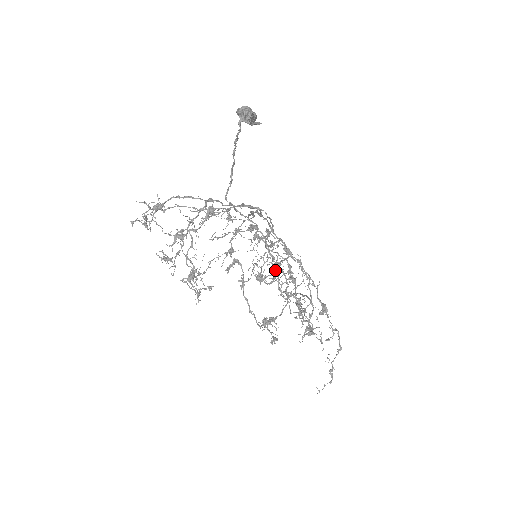
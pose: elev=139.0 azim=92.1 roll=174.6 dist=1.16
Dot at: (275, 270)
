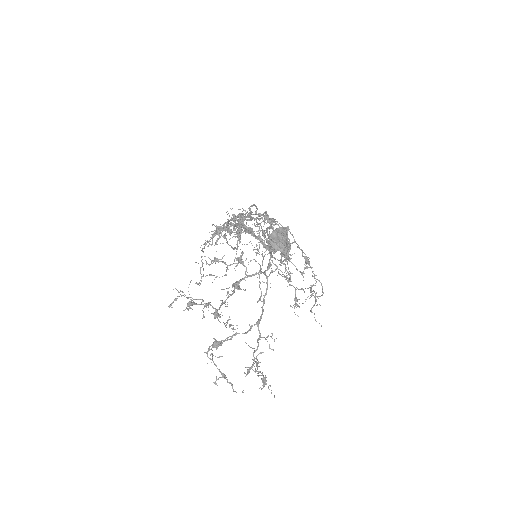
Dot at: (270, 254)
